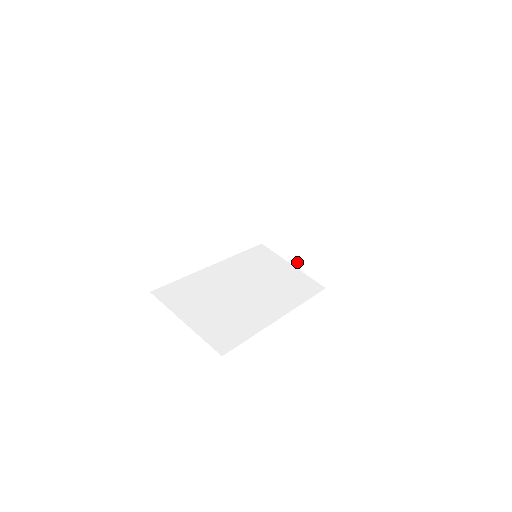
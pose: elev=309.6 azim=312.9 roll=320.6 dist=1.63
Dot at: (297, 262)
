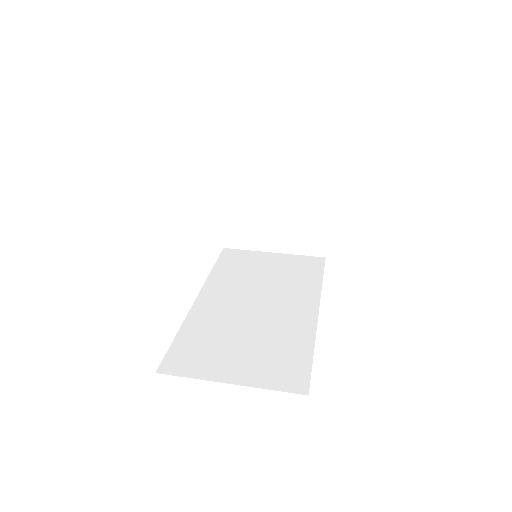
Dot at: (278, 246)
